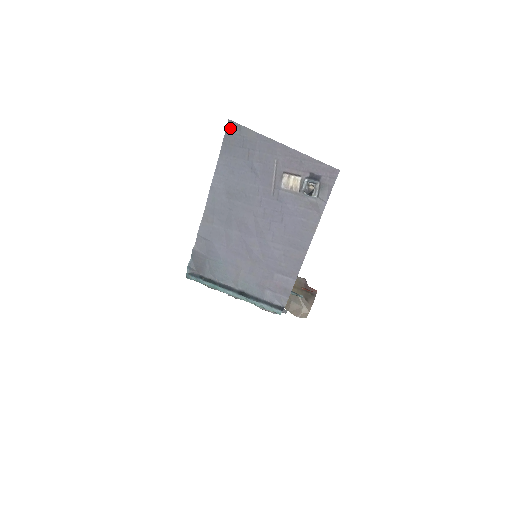
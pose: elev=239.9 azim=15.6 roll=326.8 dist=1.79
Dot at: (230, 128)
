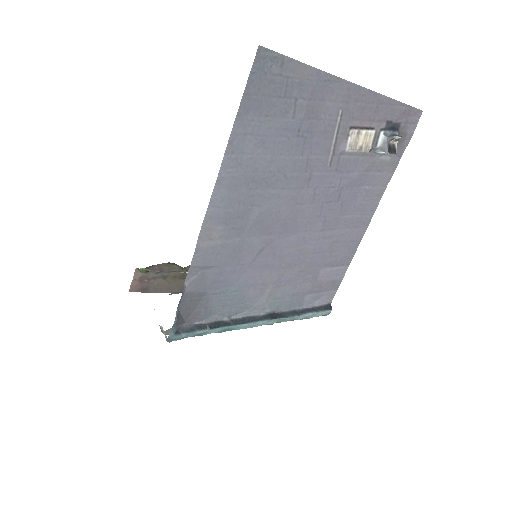
Dot at: (261, 63)
